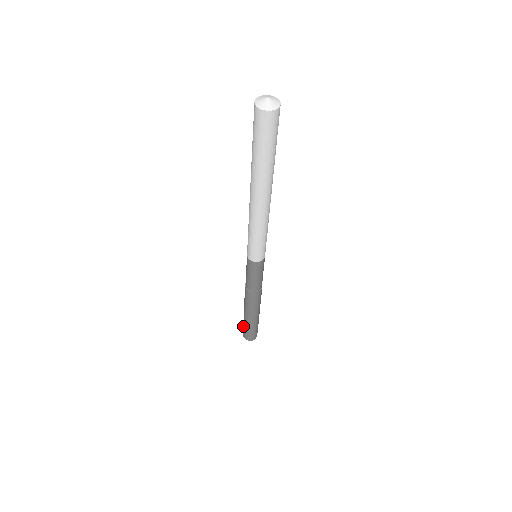
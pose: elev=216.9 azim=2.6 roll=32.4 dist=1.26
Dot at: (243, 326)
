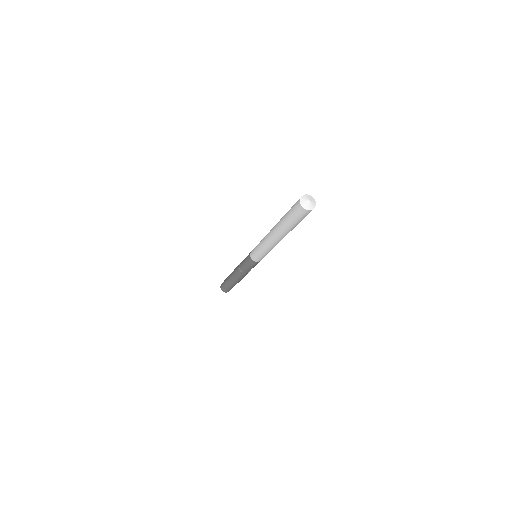
Dot at: (224, 283)
